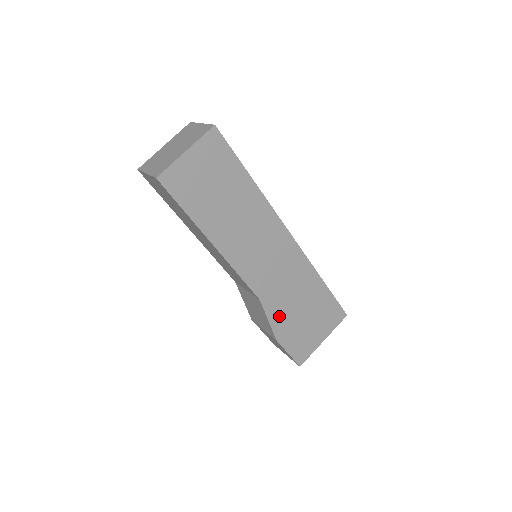
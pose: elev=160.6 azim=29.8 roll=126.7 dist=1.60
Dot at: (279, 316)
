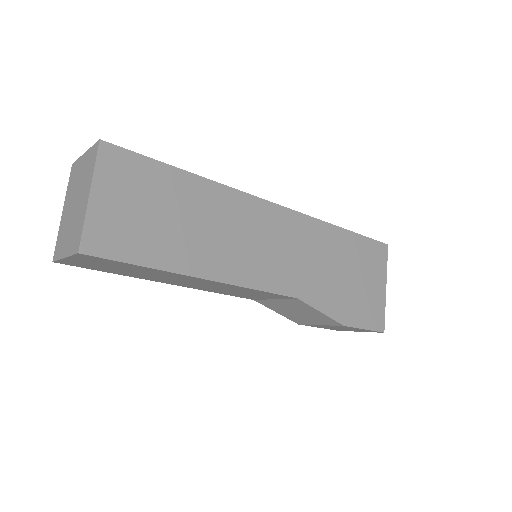
Dot at: (328, 299)
